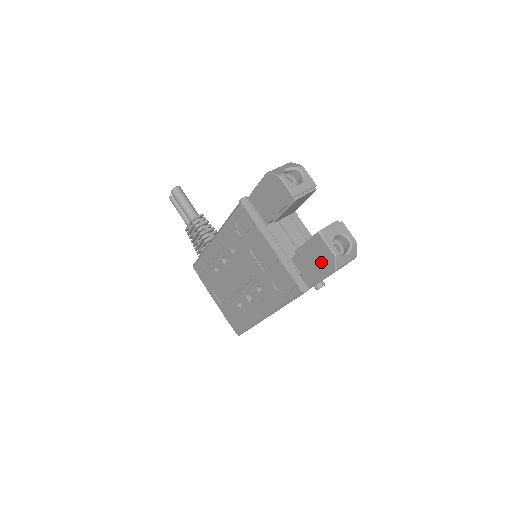
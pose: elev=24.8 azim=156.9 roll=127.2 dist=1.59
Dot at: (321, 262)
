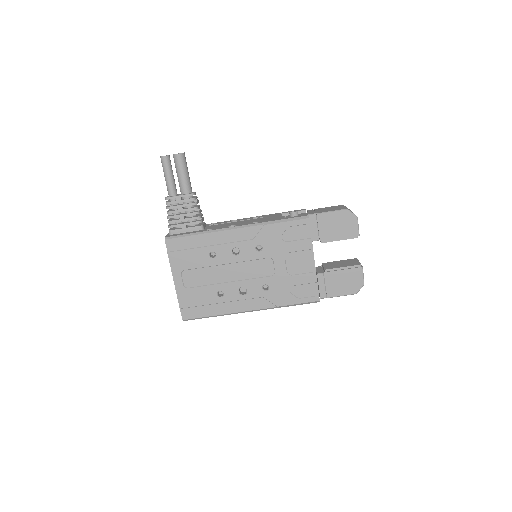
Dot at: (348, 285)
